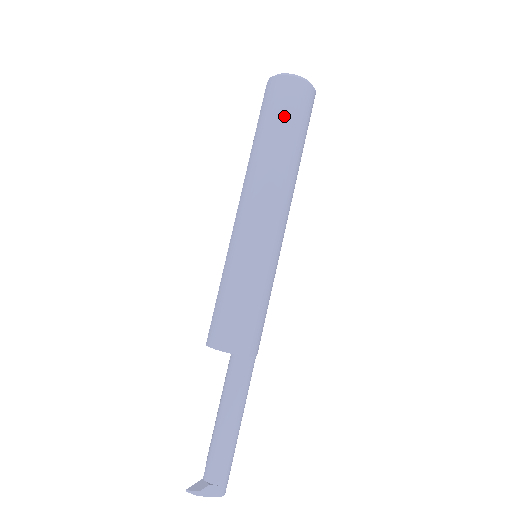
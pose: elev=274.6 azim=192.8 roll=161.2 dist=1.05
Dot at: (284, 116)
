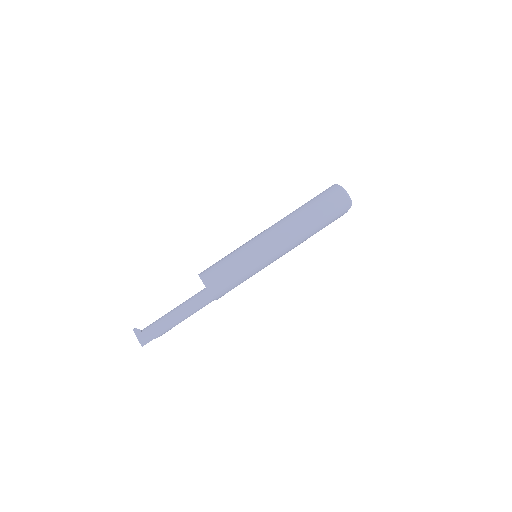
Dot at: (318, 199)
